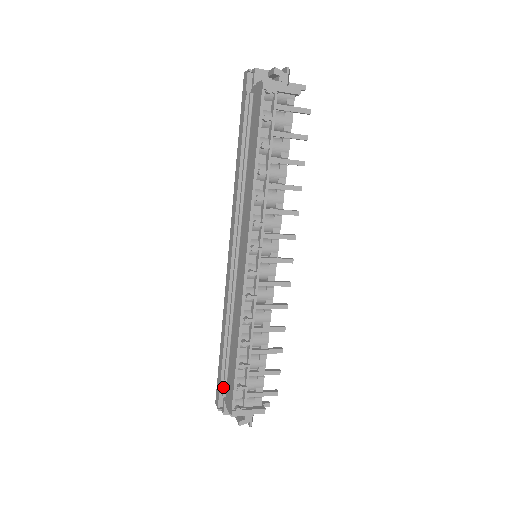
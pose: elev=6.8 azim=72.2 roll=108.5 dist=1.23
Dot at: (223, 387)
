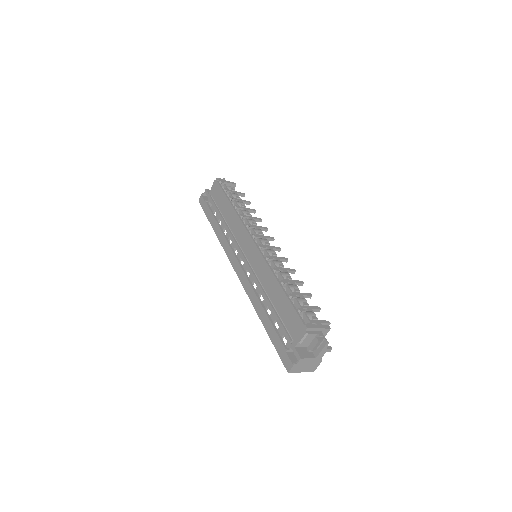
Dot at: (286, 335)
